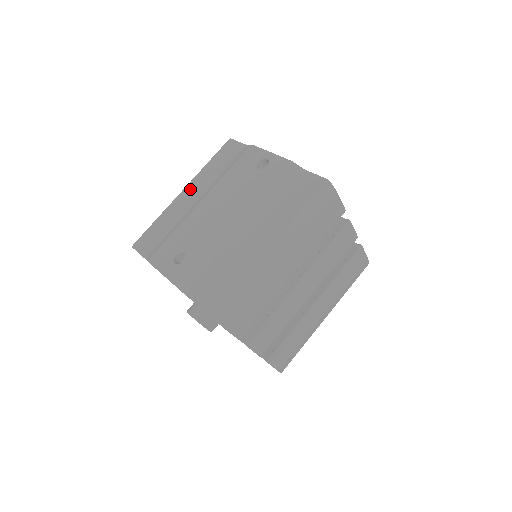
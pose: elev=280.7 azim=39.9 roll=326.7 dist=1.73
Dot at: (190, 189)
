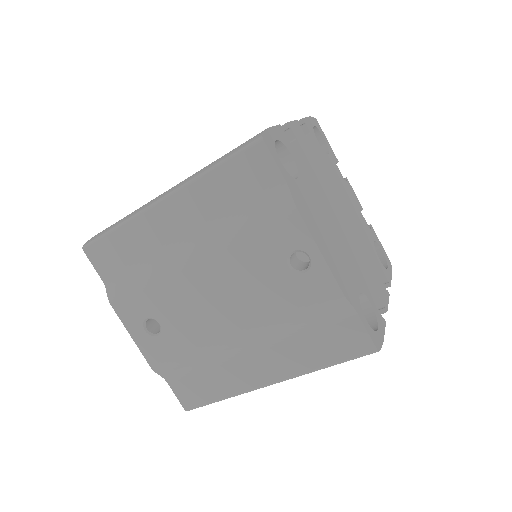
Dot at: (175, 208)
